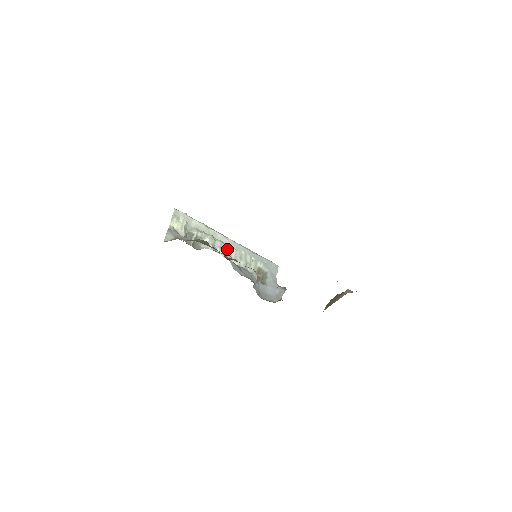
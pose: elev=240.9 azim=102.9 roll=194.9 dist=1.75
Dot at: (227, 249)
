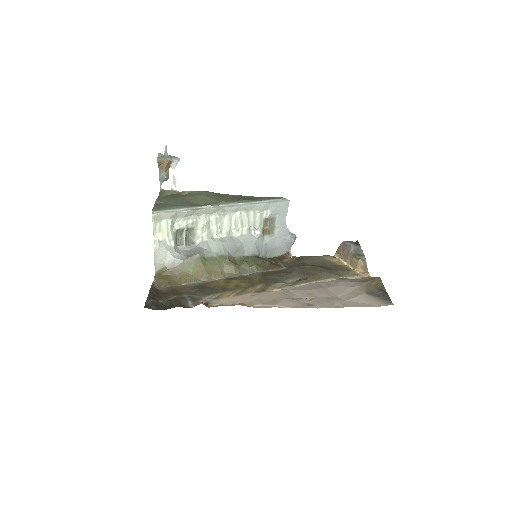
Dot at: (225, 219)
